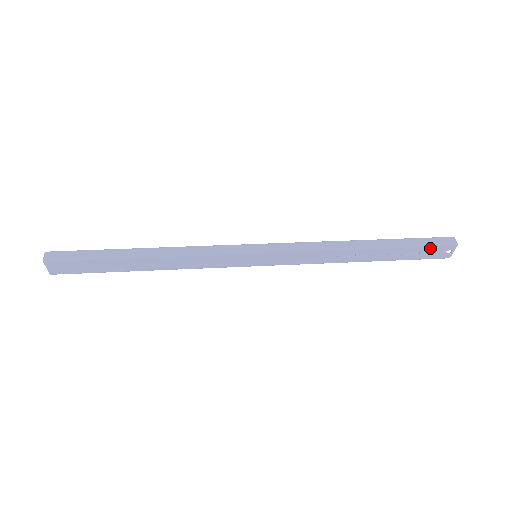
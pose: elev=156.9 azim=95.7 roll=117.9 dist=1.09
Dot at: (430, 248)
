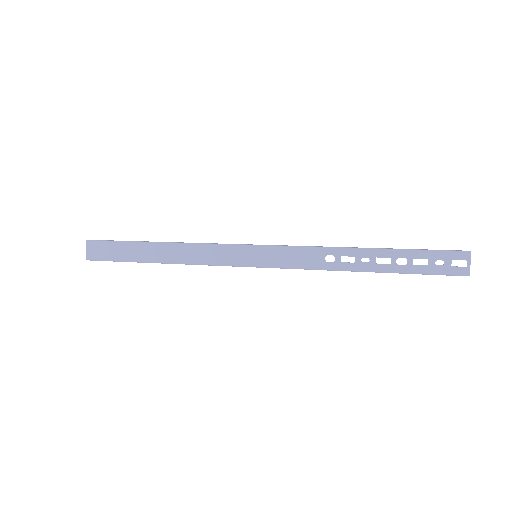
Dot at: (438, 254)
